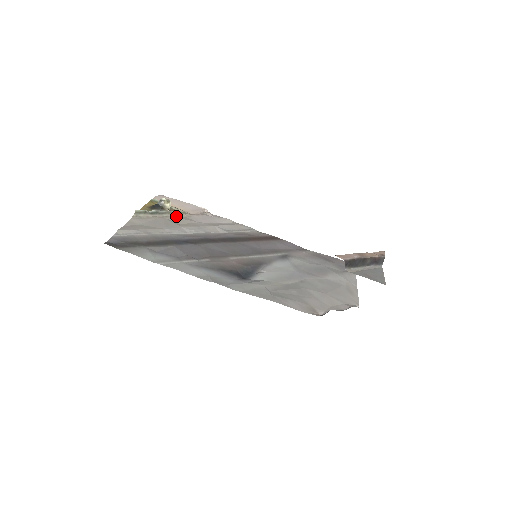
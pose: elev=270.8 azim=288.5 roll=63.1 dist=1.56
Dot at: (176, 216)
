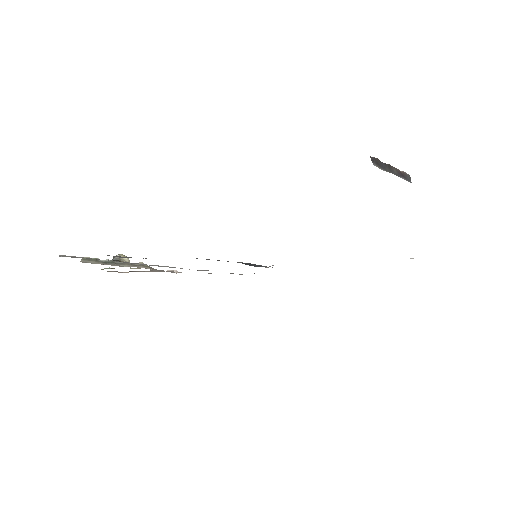
Dot at: (139, 267)
